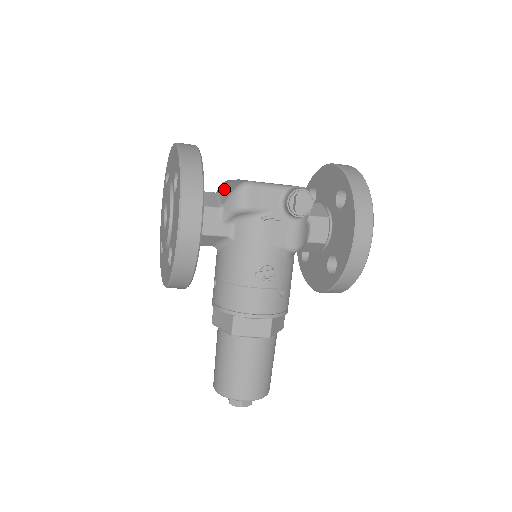
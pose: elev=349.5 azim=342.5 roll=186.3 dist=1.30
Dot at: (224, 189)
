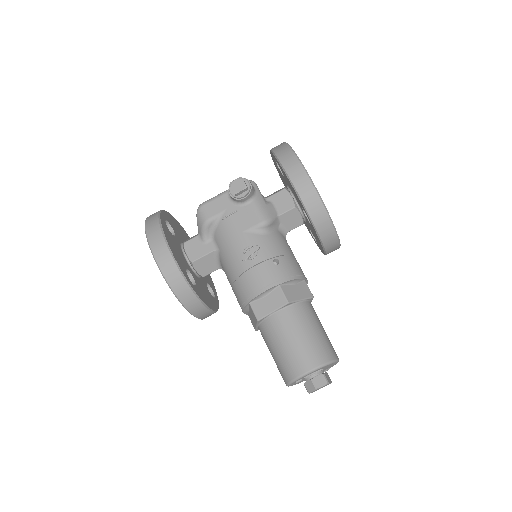
Dot at: occluded
